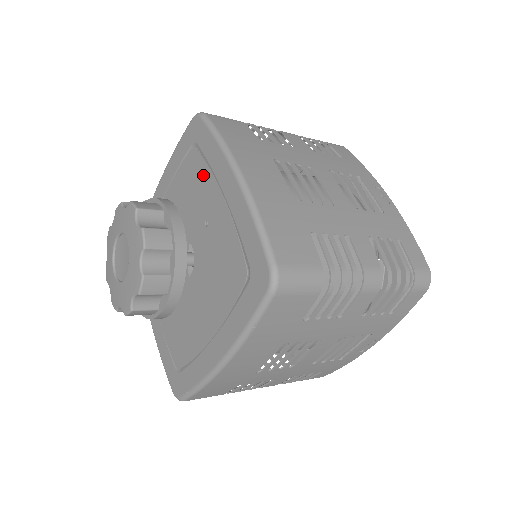
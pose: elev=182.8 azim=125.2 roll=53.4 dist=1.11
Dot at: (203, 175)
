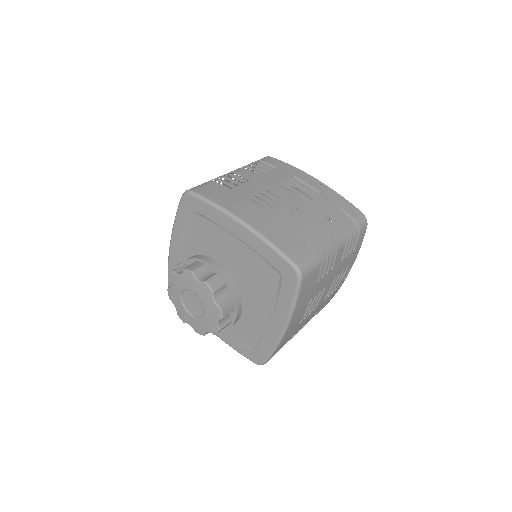
Dot at: (212, 229)
